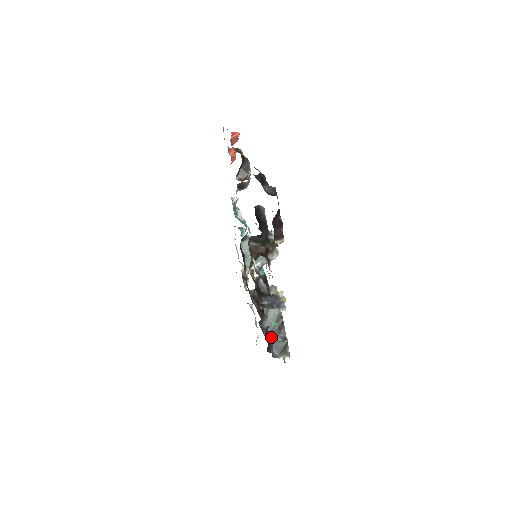
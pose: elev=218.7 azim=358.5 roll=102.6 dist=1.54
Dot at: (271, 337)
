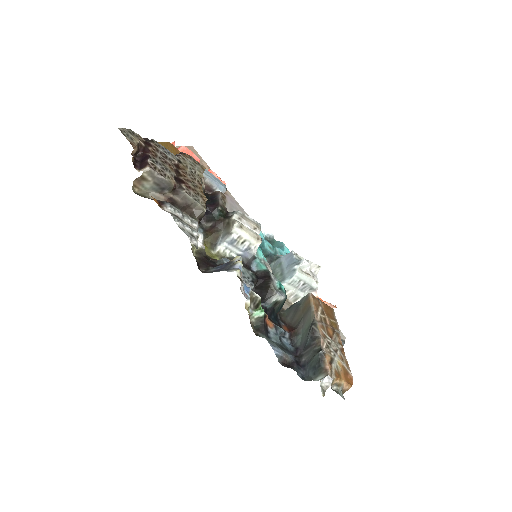
Dot at: (305, 355)
